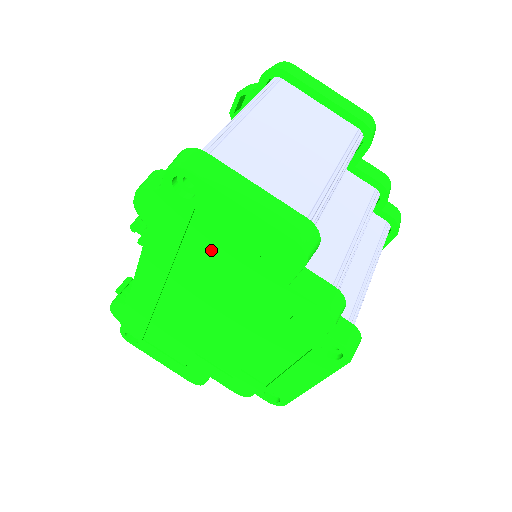
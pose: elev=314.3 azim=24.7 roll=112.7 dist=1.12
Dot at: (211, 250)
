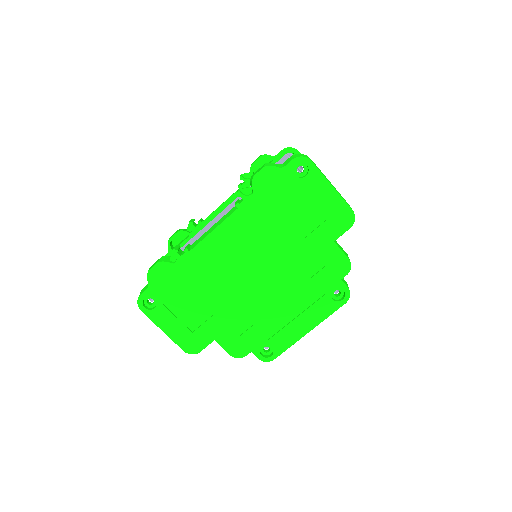
Dot at: (292, 215)
